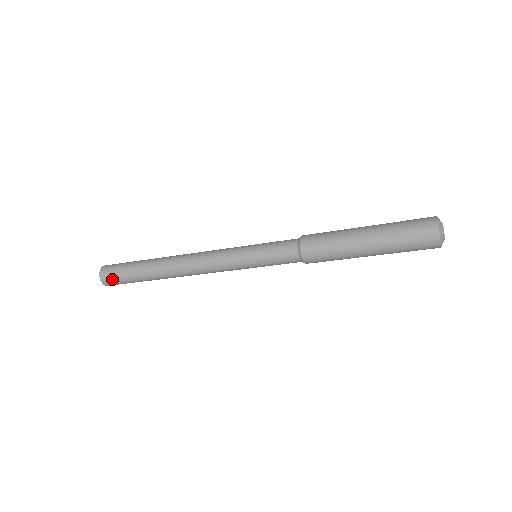
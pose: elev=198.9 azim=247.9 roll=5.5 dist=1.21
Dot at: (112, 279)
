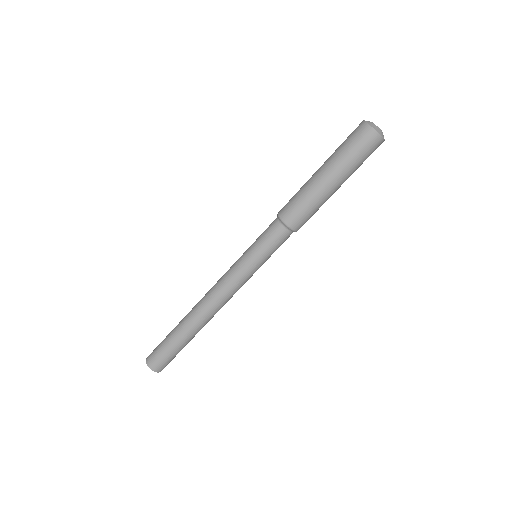
Dot at: (160, 362)
